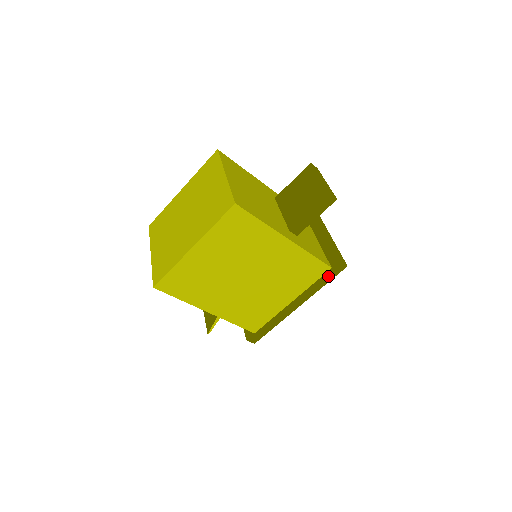
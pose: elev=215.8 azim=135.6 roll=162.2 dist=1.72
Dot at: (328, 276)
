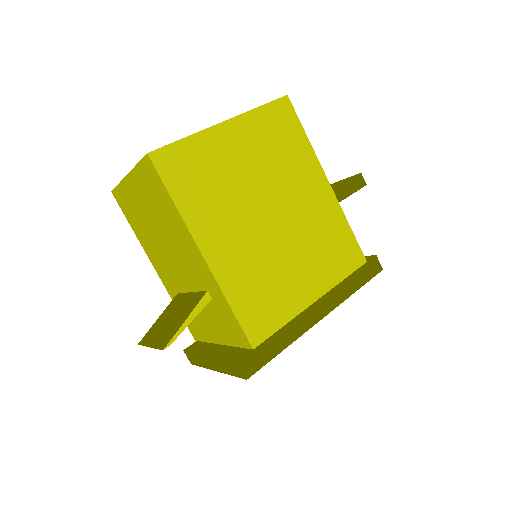
Dot at: (362, 275)
